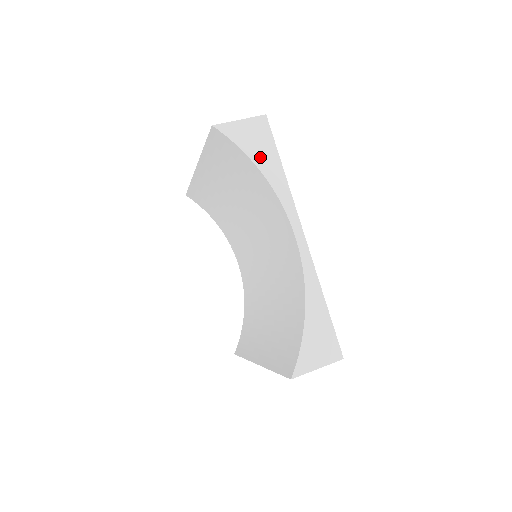
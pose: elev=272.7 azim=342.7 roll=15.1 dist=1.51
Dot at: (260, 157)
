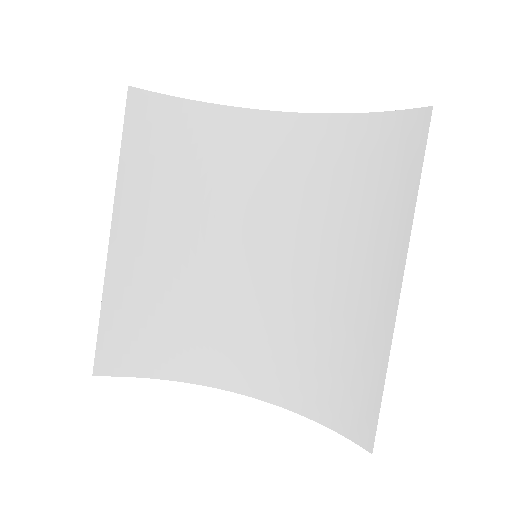
Dot at: occluded
